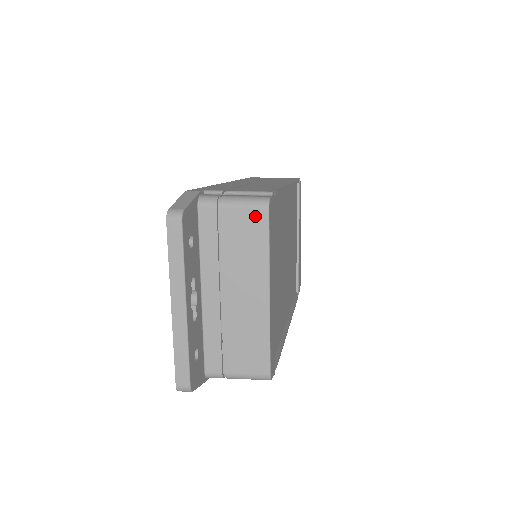
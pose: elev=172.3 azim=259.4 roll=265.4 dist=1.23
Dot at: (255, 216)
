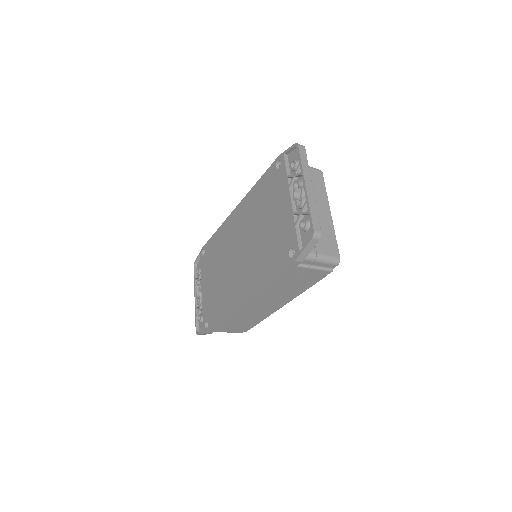
Dot at: (317, 173)
